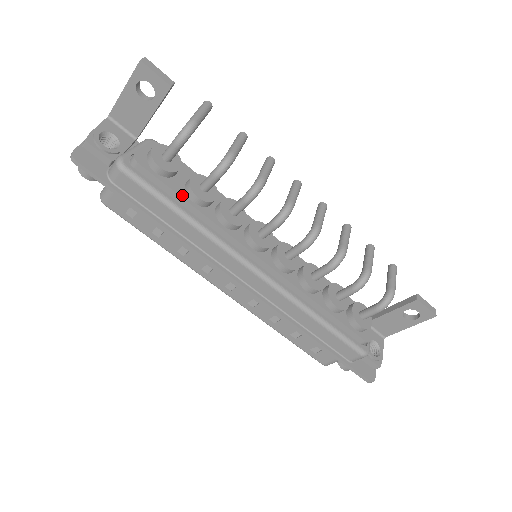
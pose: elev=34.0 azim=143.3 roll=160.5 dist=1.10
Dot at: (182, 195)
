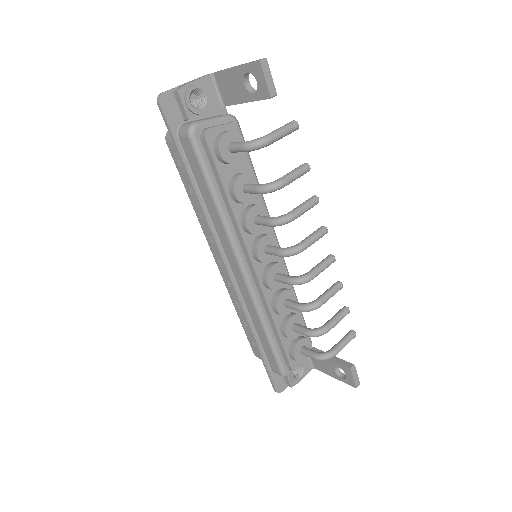
Dot at: (225, 184)
